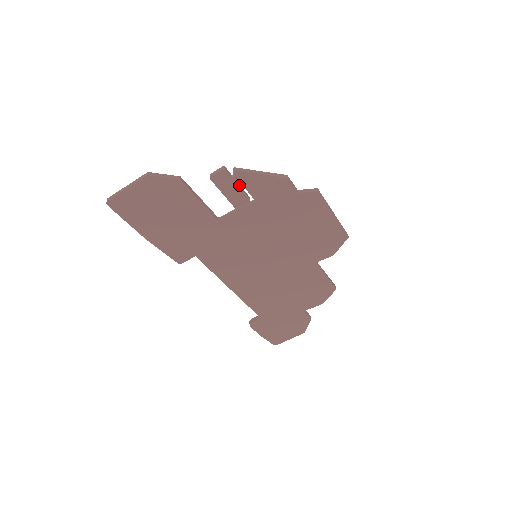
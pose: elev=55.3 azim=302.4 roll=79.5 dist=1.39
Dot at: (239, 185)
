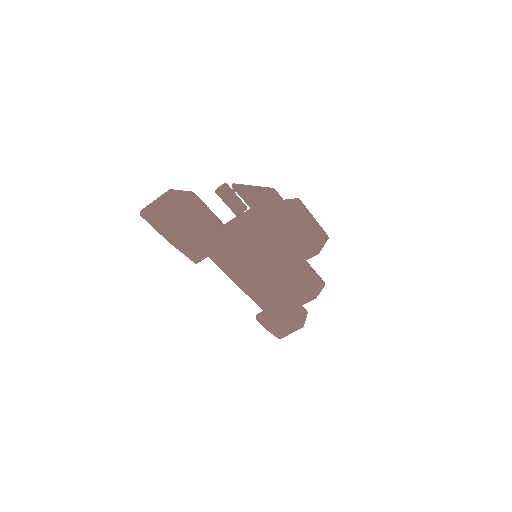
Dot at: (238, 197)
